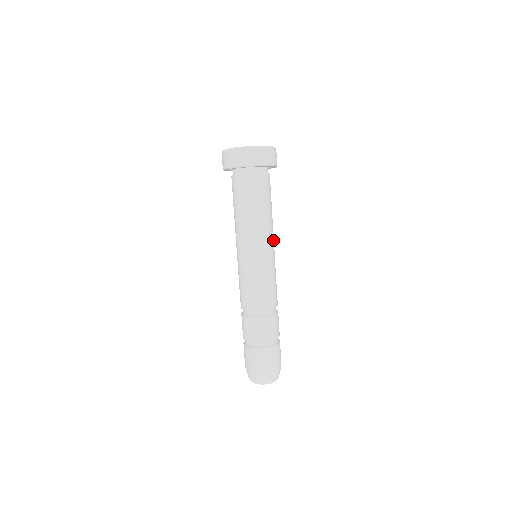
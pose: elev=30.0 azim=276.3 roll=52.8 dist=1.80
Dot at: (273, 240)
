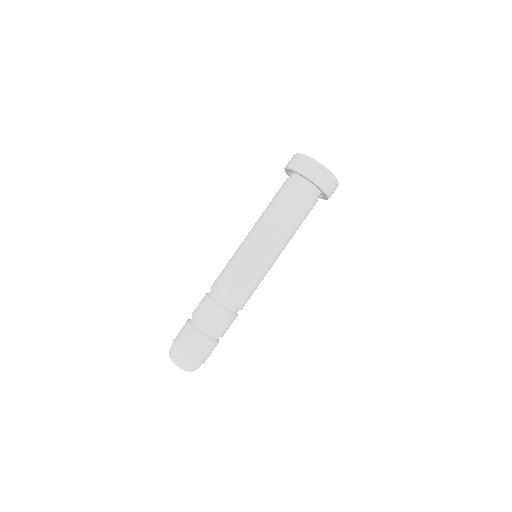
Dot at: occluded
